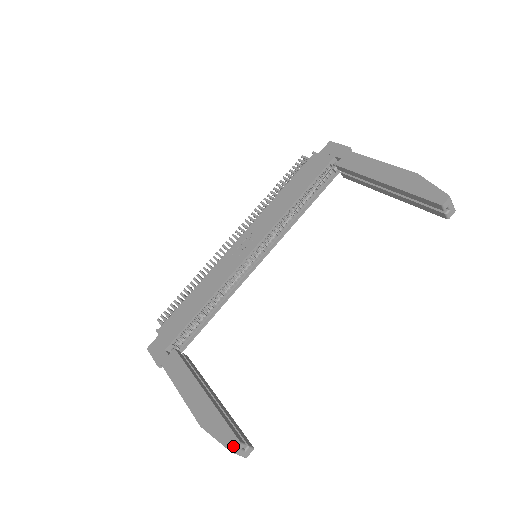
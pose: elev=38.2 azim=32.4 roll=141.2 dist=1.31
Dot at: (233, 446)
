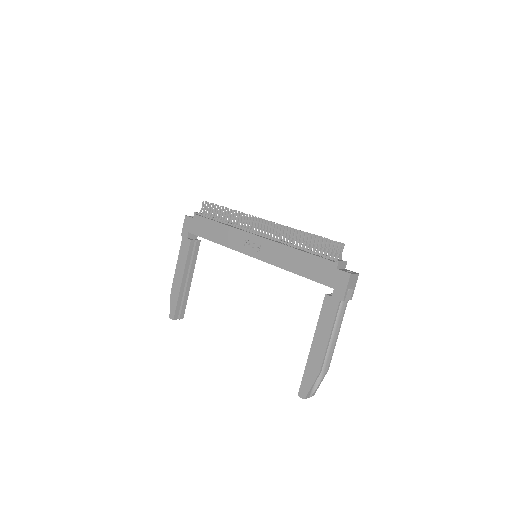
Dot at: (171, 317)
